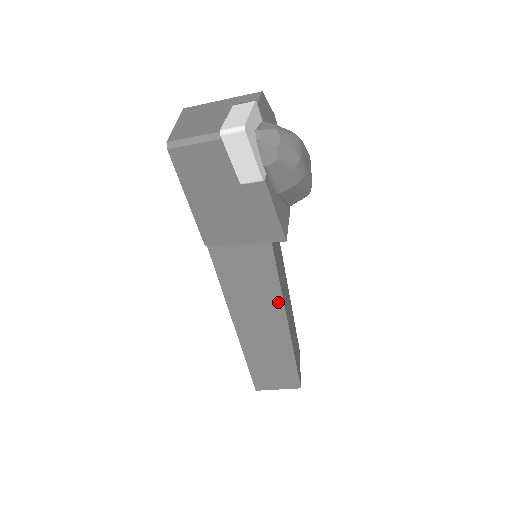
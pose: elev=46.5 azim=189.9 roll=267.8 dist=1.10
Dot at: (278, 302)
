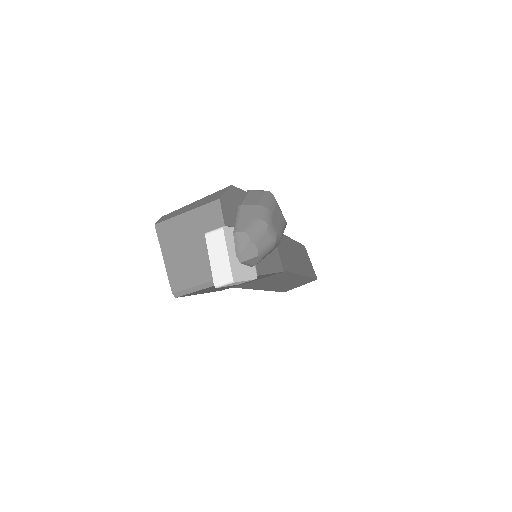
Dot at: (286, 274)
